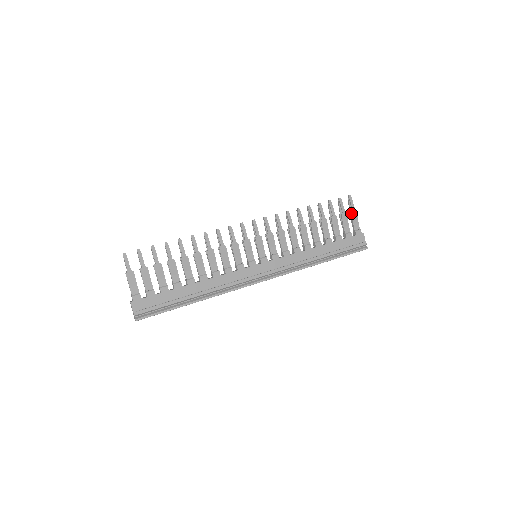
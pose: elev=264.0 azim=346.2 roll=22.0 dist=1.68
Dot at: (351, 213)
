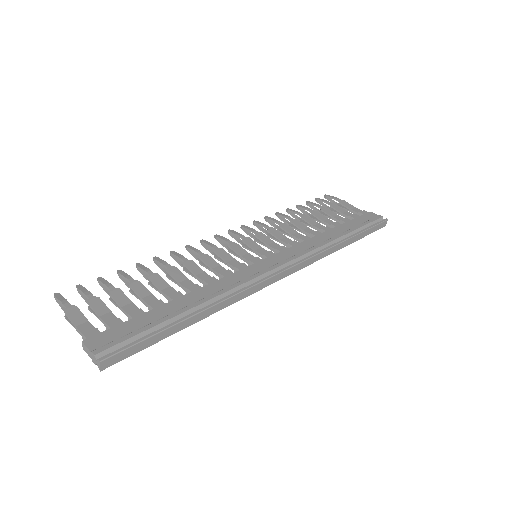
Dot at: (340, 203)
